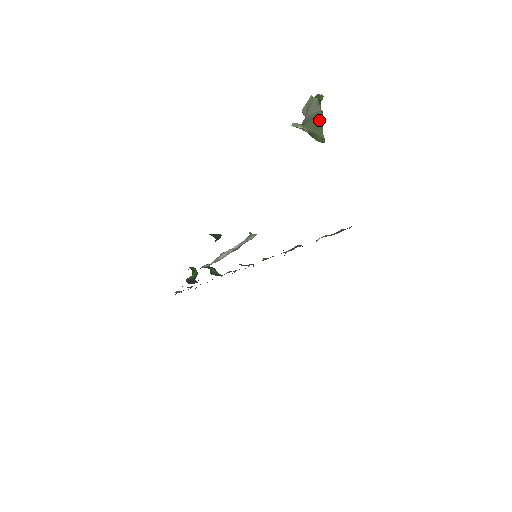
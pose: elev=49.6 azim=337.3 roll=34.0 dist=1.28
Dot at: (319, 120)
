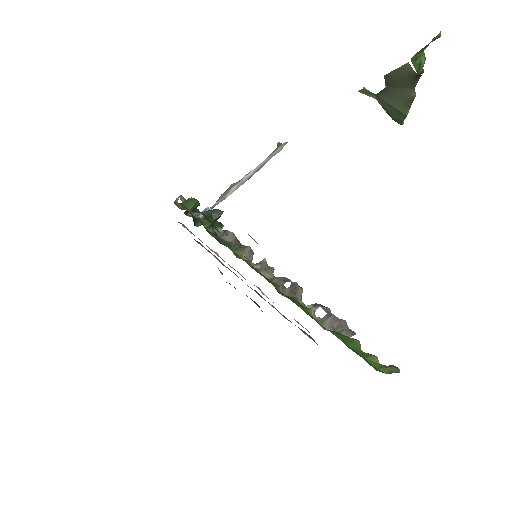
Dot at: (404, 104)
